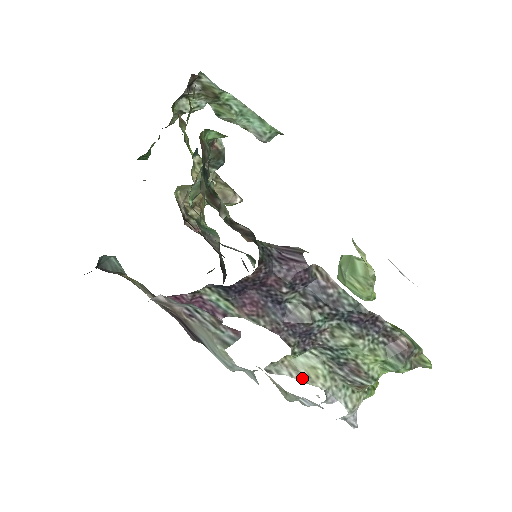
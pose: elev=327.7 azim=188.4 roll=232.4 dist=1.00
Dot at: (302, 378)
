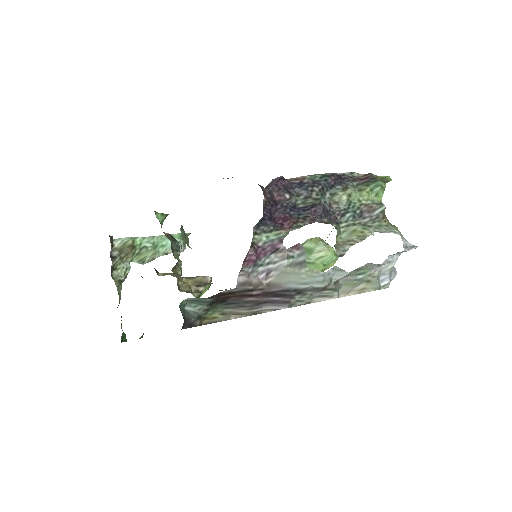
Dot at: (358, 240)
